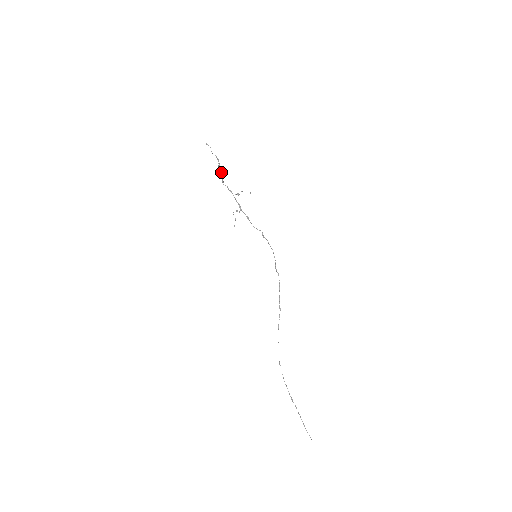
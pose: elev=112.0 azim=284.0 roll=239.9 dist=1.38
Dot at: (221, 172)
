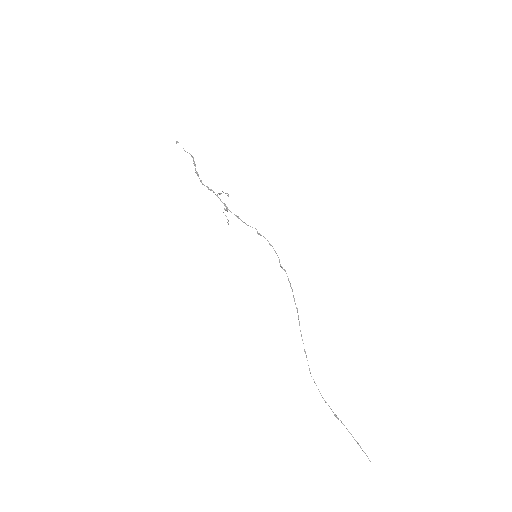
Dot at: (197, 172)
